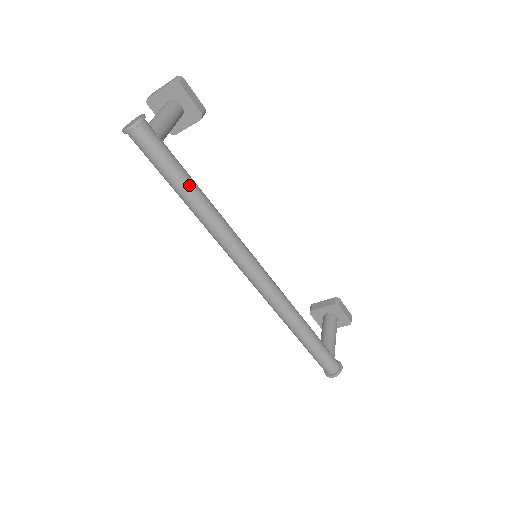
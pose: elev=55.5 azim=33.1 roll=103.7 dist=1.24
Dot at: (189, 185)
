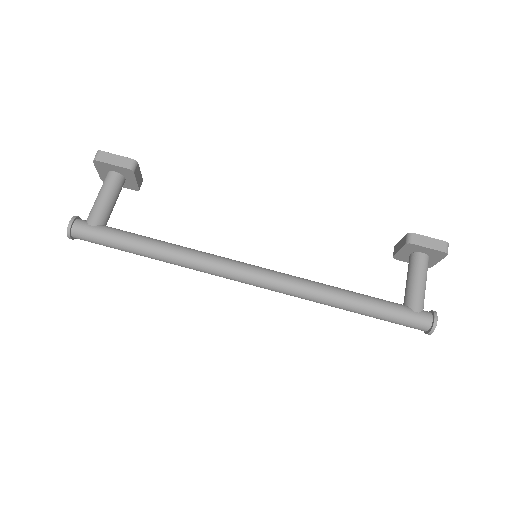
Dot at: (137, 246)
